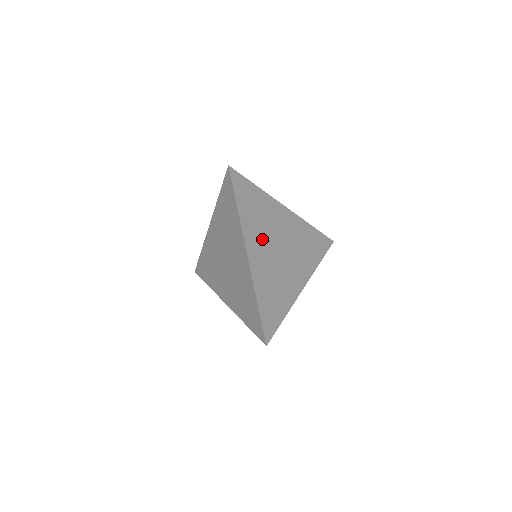
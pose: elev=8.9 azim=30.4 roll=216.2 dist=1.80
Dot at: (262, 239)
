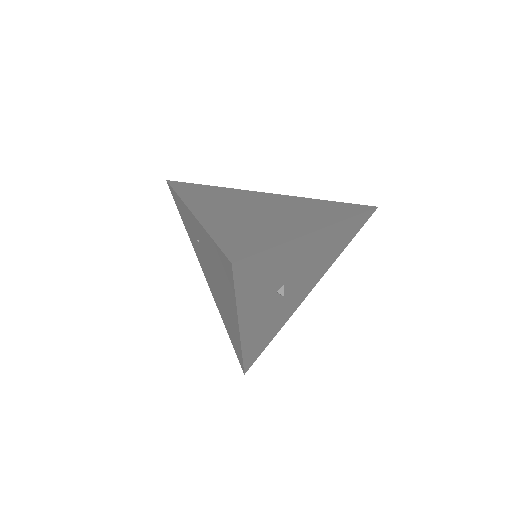
Dot at: (221, 205)
